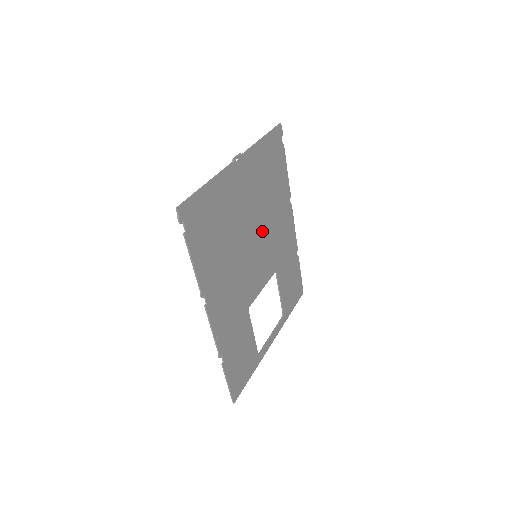
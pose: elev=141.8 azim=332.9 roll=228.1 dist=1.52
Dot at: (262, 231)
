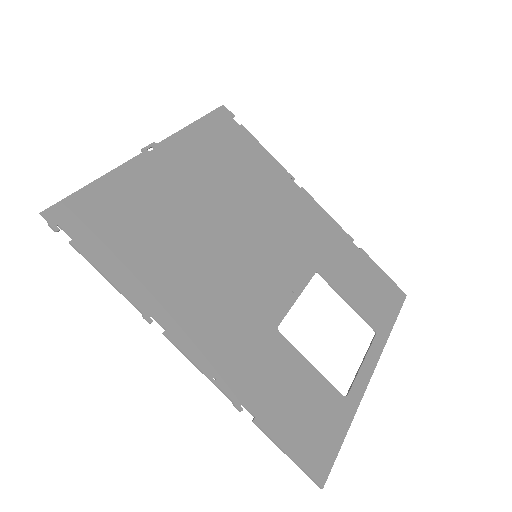
Dot at: (252, 224)
